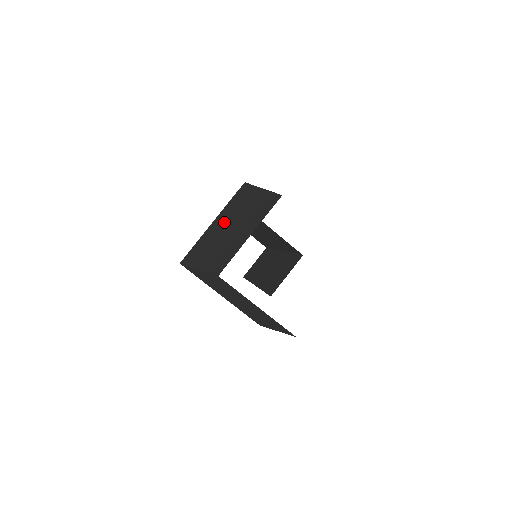
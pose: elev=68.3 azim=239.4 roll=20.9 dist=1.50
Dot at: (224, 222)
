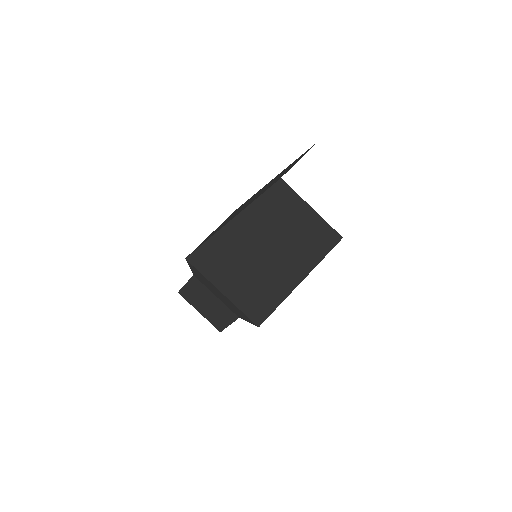
Dot at: (238, 210)
